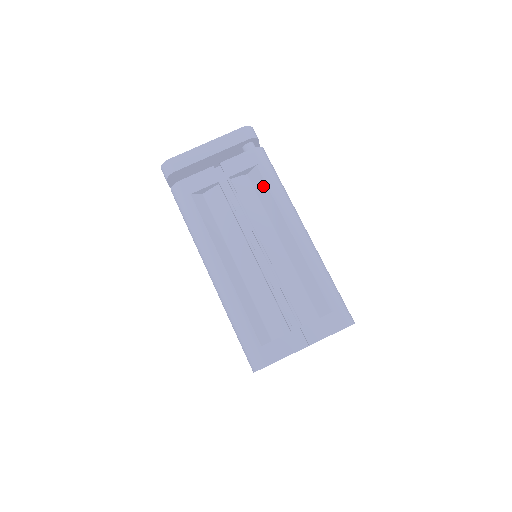
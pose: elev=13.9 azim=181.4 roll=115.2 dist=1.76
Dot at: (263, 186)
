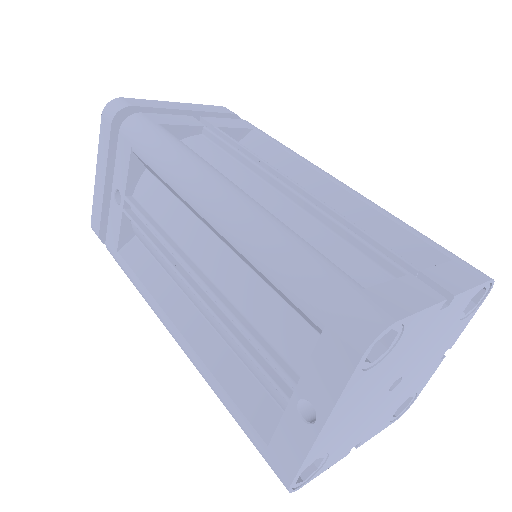
Dot at: (268, 146)
